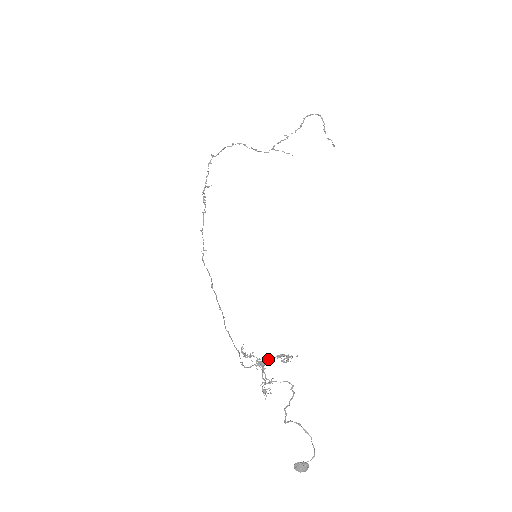
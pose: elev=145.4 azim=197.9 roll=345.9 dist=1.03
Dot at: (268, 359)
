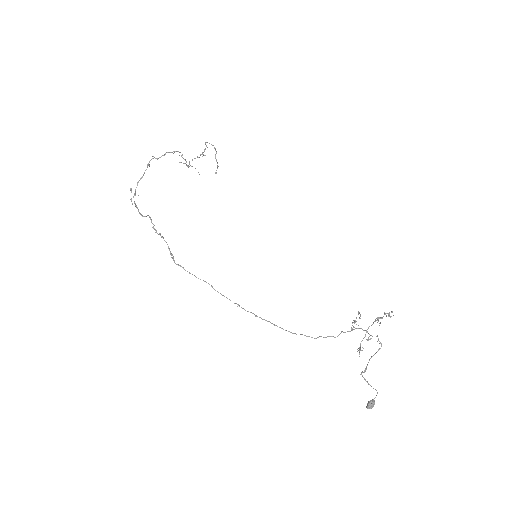
Dot at: (380, 317)
